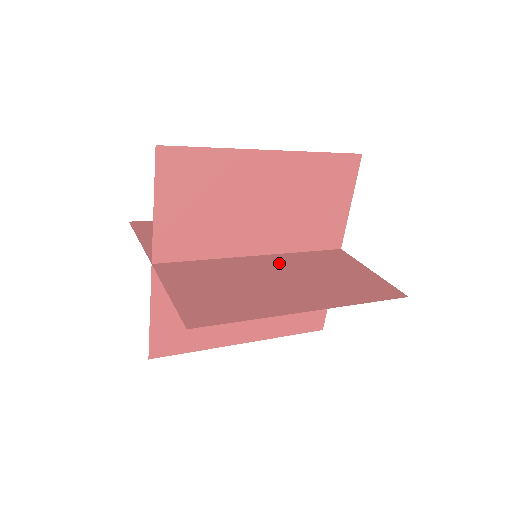
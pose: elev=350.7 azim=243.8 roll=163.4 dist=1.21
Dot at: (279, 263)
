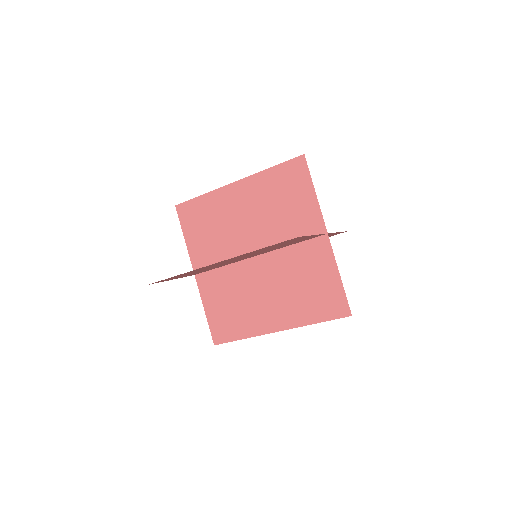
Dot at: occluded
